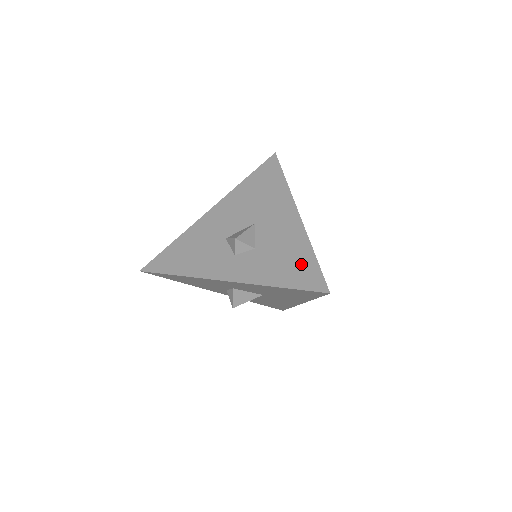
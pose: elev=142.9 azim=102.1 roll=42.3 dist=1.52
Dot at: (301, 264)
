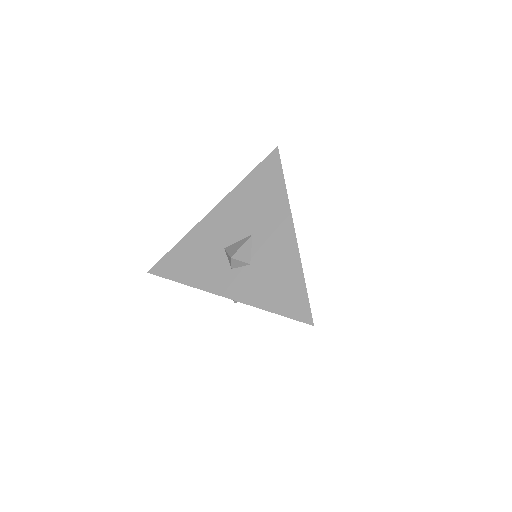
Dot at: (291, 289)
